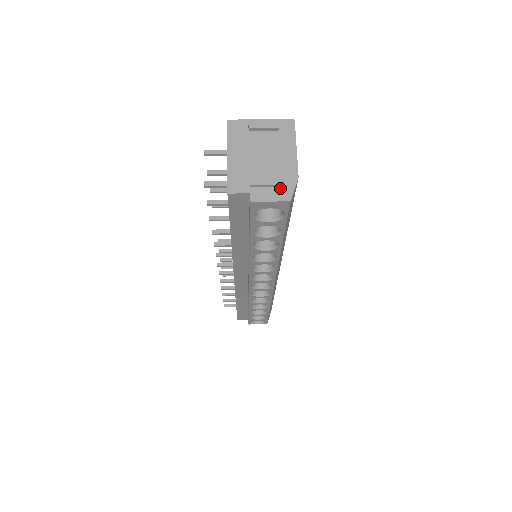
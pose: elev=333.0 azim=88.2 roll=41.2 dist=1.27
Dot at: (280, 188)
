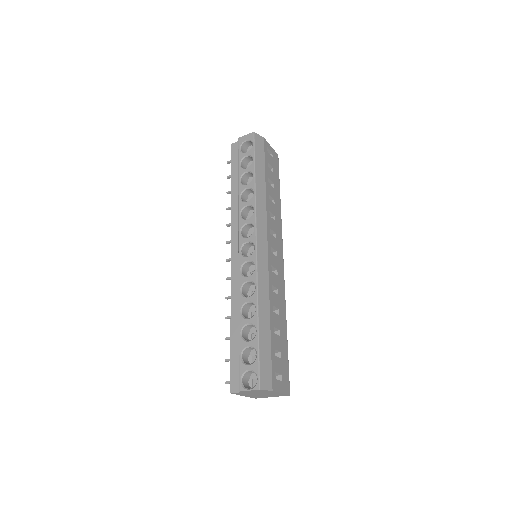
Dot at: occluded
